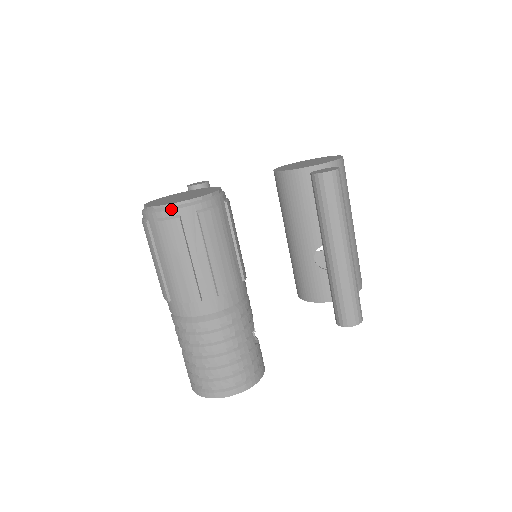
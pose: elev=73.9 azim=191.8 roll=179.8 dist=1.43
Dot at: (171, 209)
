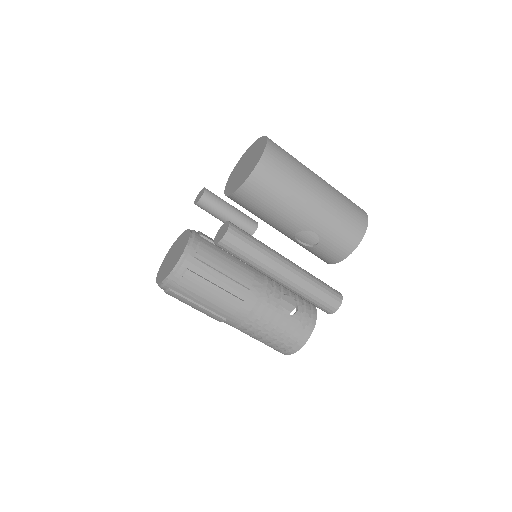
Dot at: (162, 286)
